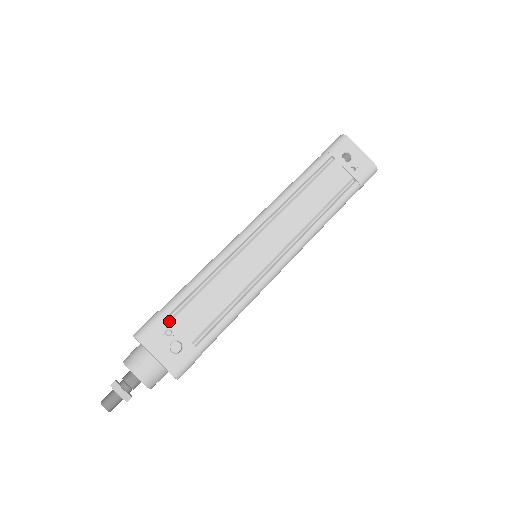
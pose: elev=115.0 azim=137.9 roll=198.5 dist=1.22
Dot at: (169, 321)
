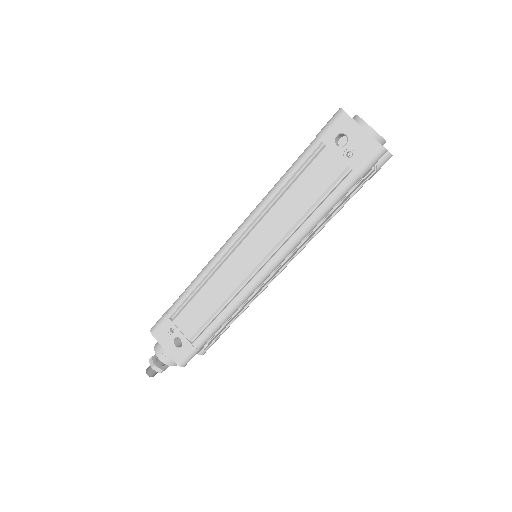
Dot at: (171, 321)
